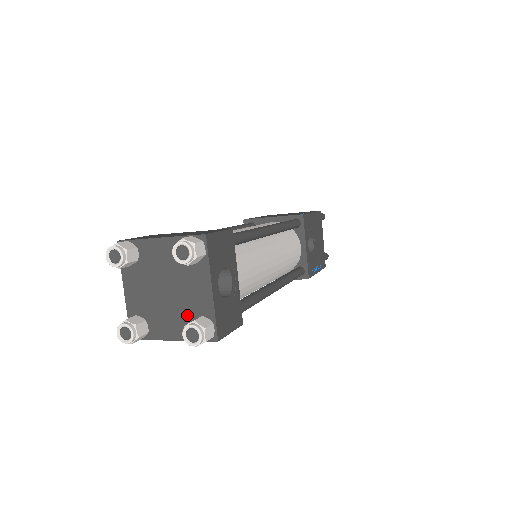
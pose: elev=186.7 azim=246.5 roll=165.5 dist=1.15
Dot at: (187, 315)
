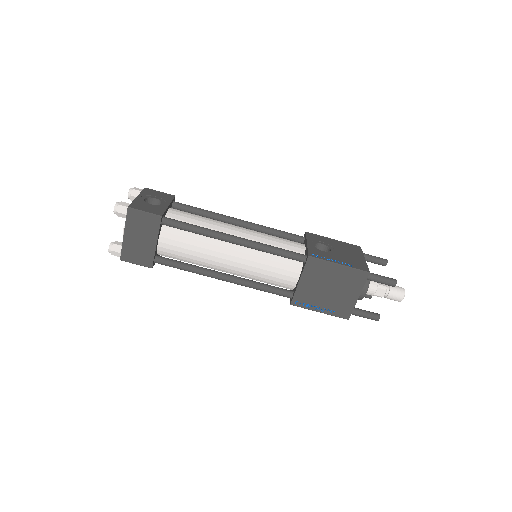
Dot at: occluded
